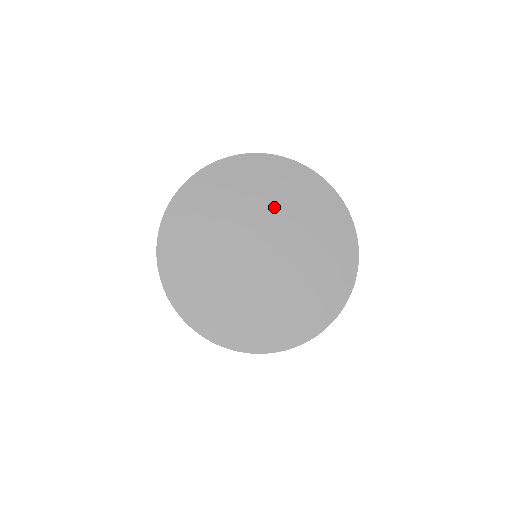
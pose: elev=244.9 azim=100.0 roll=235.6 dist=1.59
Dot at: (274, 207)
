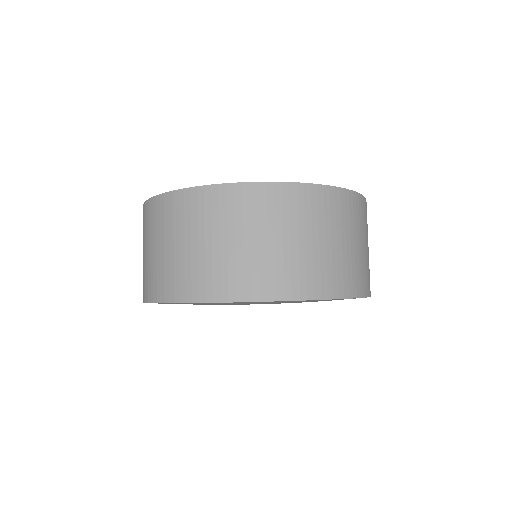
Dot at: occluded
